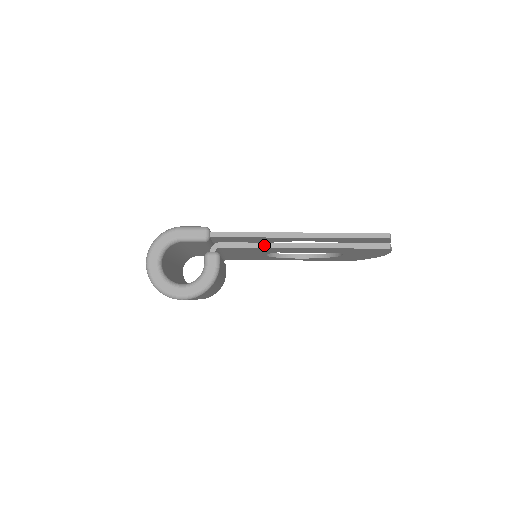
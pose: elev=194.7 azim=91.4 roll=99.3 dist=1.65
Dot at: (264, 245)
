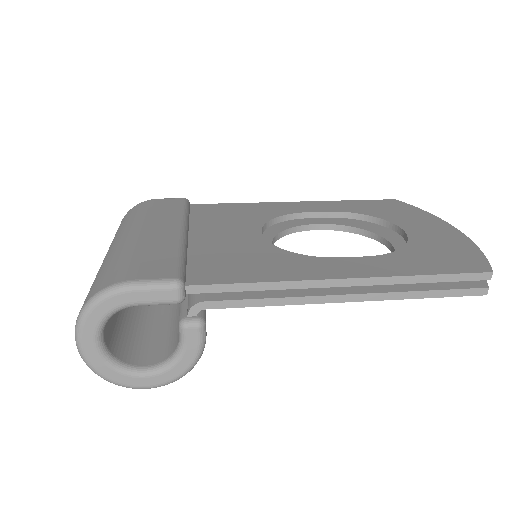
Dot at: (282, 301)
